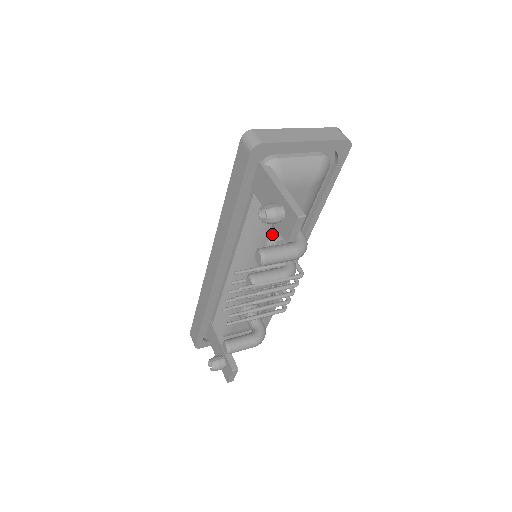
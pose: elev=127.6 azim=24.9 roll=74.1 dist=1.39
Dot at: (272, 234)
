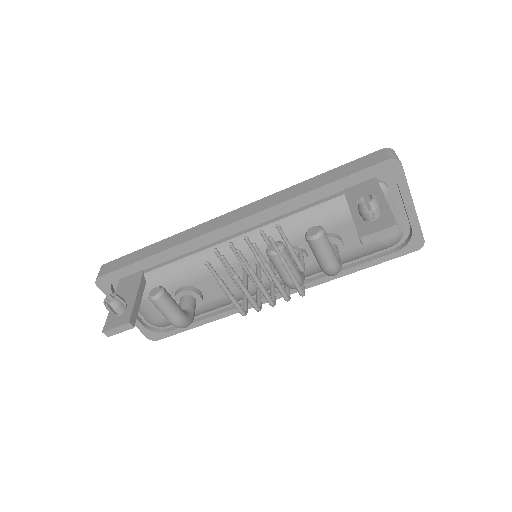
Dot at: (306, 244)
